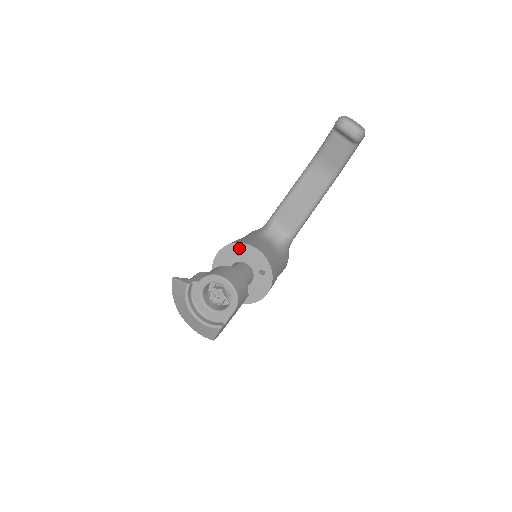
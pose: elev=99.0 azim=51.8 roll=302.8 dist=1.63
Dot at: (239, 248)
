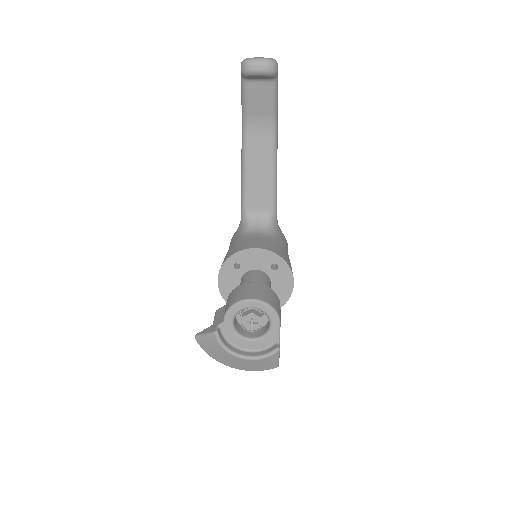
Dot at: (235, 260)
